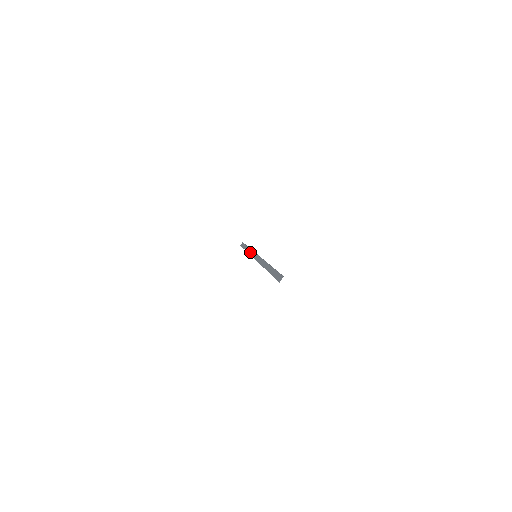
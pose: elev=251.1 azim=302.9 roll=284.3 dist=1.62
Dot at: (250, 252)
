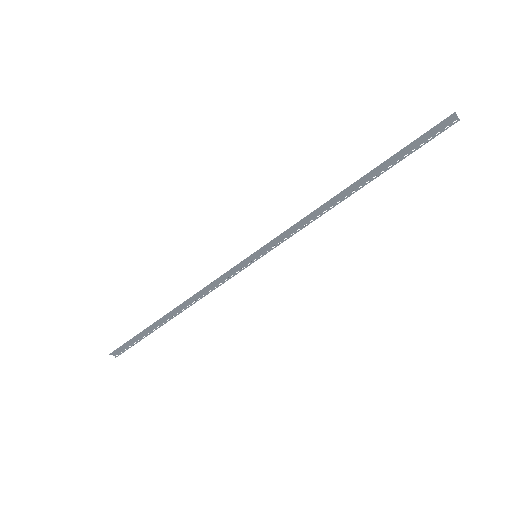
Dot at: (211, 285)
